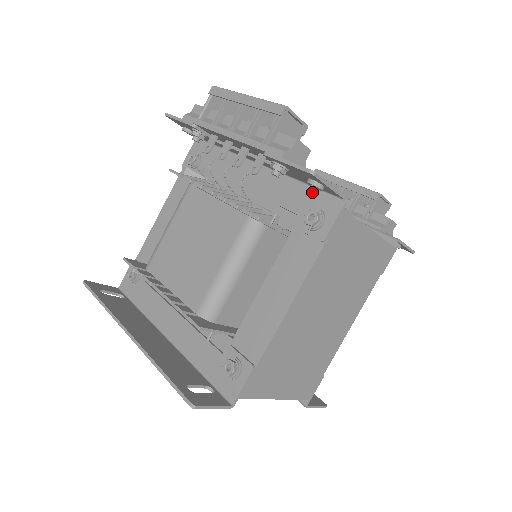
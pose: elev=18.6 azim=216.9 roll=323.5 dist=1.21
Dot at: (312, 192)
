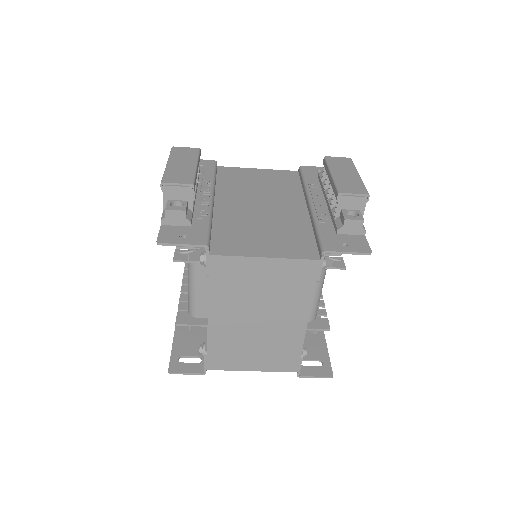
Dot at: occluded
